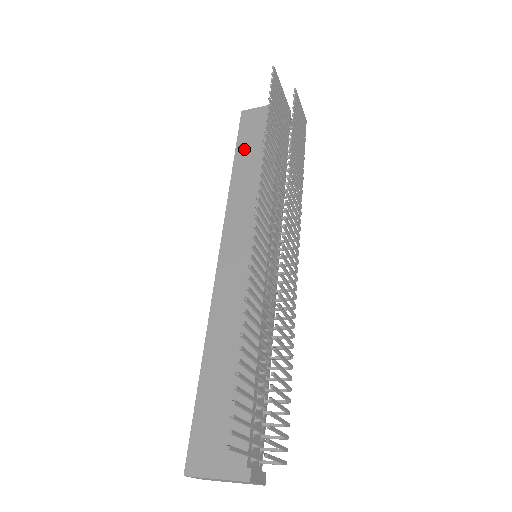
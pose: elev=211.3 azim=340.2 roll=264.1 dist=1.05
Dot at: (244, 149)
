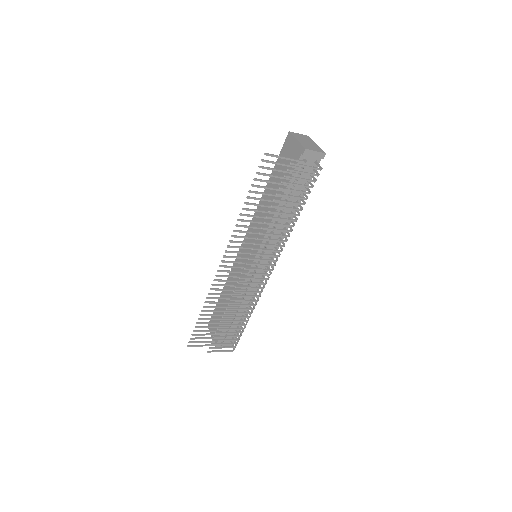
Dot at: occluded
